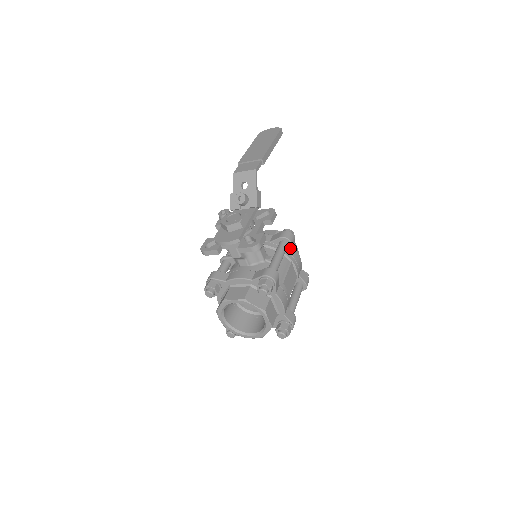
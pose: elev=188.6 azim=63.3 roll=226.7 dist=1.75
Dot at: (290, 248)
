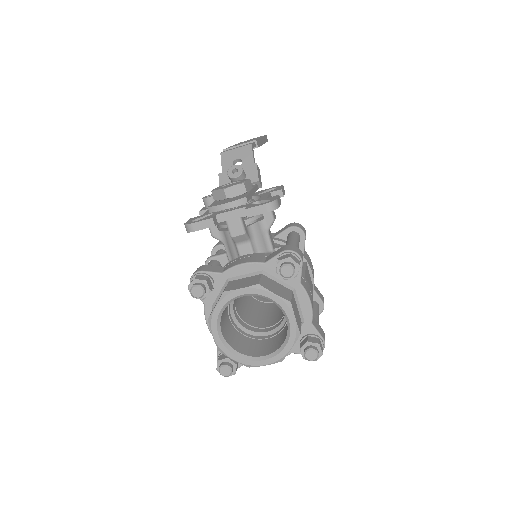
Dot at: (302, 243)
